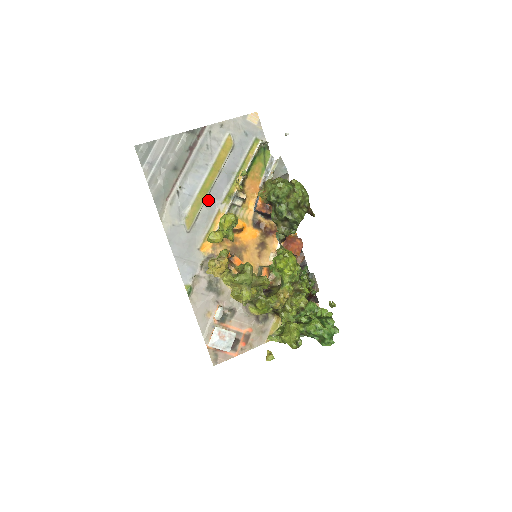
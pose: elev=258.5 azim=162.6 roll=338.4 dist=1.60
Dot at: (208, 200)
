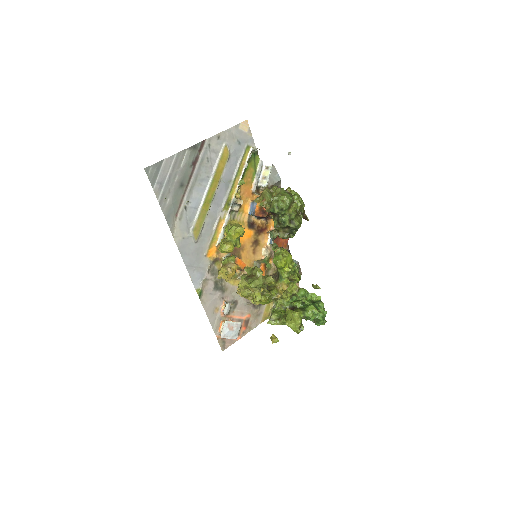
Dot at: (211, 210)
